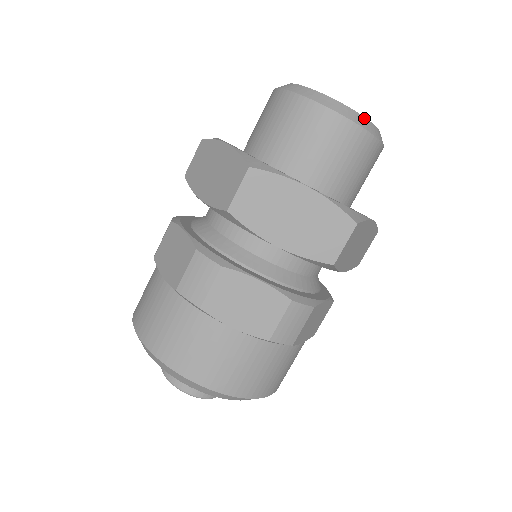
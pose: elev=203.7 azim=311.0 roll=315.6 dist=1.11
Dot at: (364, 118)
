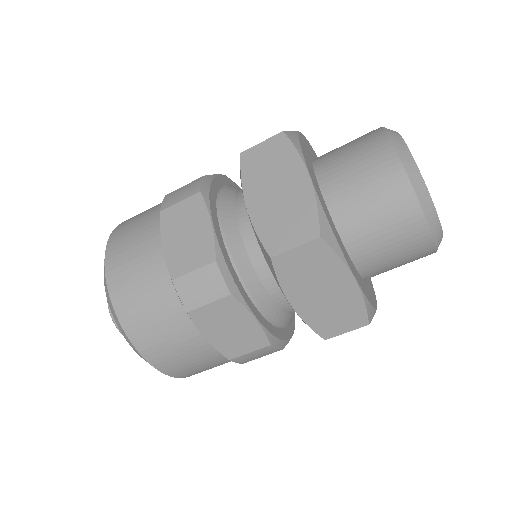
Dot at: (442, 232)
